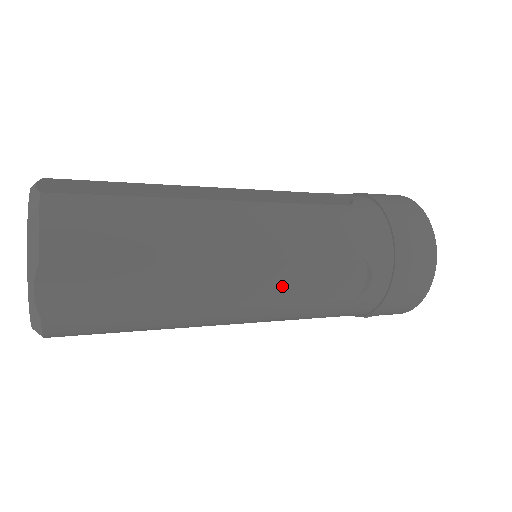
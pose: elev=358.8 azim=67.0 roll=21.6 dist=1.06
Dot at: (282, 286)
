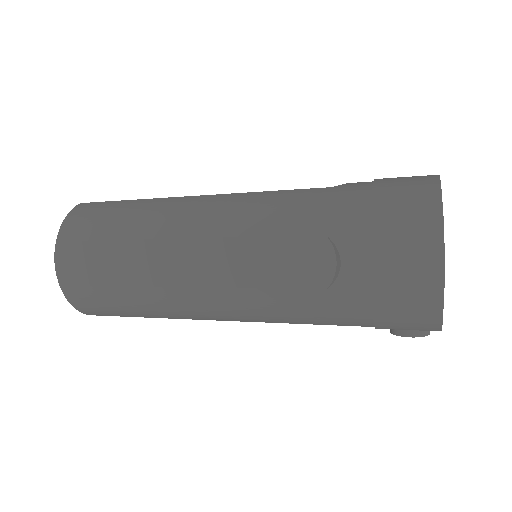
Dot at: (234, 266)
